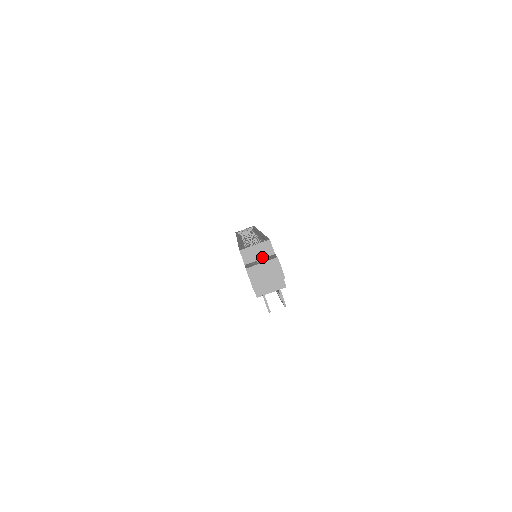
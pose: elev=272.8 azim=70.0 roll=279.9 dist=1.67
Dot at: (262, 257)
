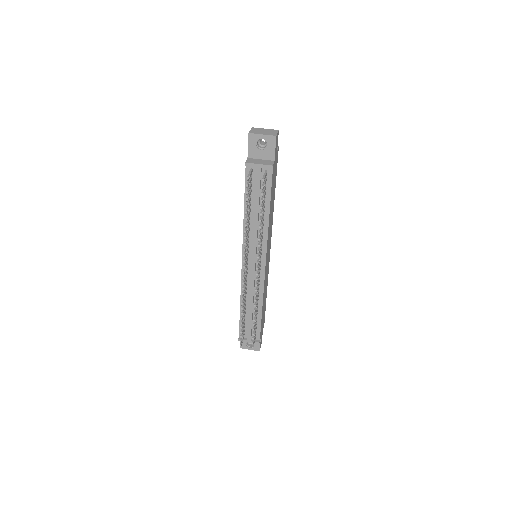
Dot at: occluded
